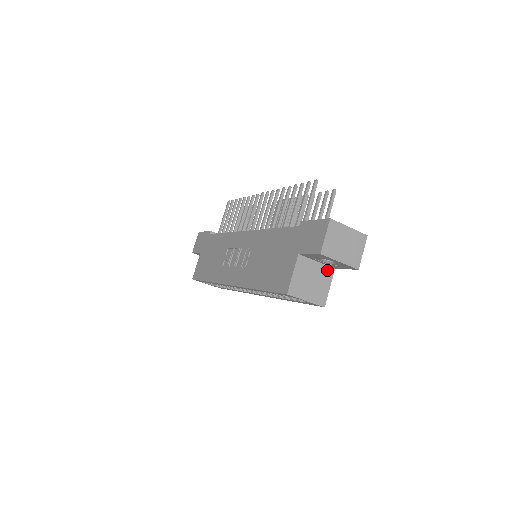
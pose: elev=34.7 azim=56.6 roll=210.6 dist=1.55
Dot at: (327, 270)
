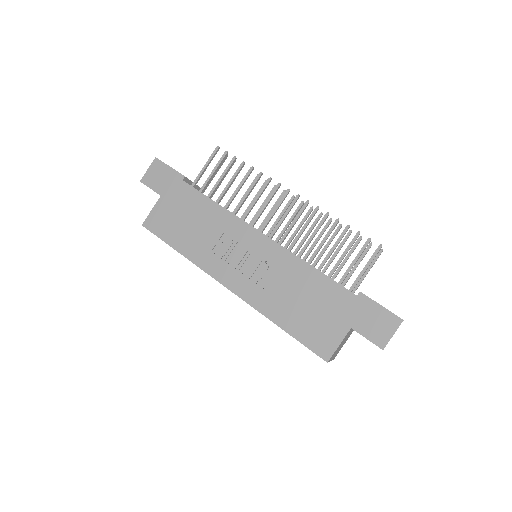
Dot at: occluded
